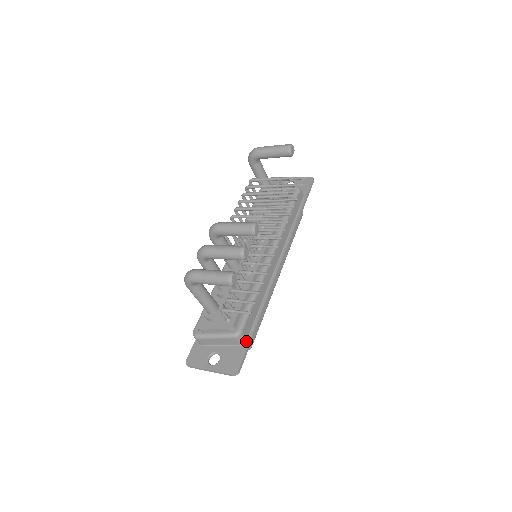
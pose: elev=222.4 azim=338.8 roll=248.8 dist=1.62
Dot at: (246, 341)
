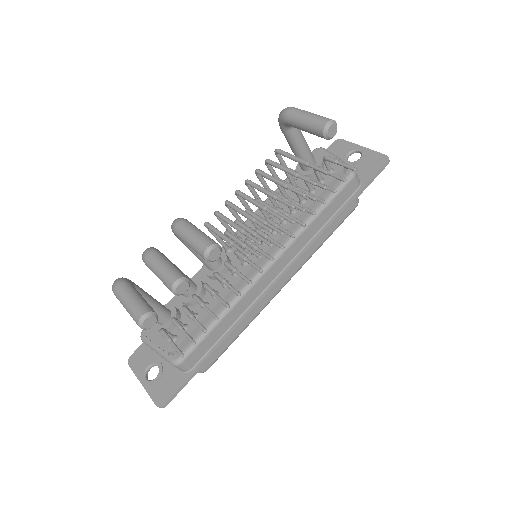
Dot at: (189, 371)
